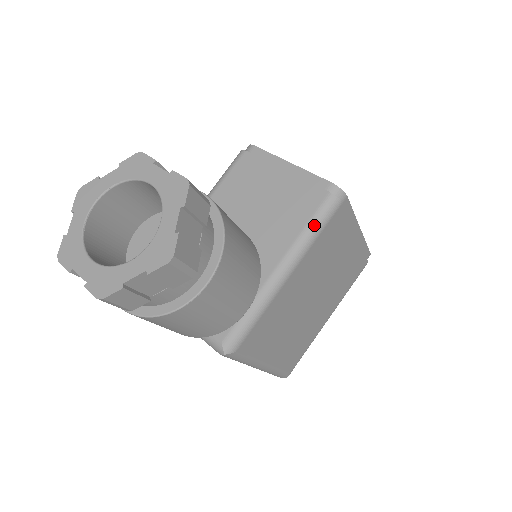
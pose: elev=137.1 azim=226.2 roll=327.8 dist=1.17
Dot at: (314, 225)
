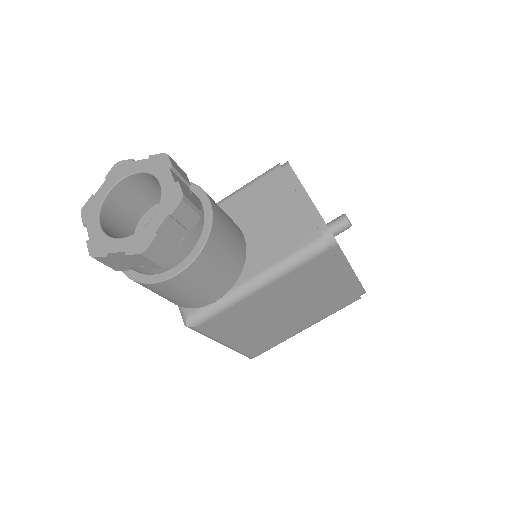
Dot at: (297, 257)
